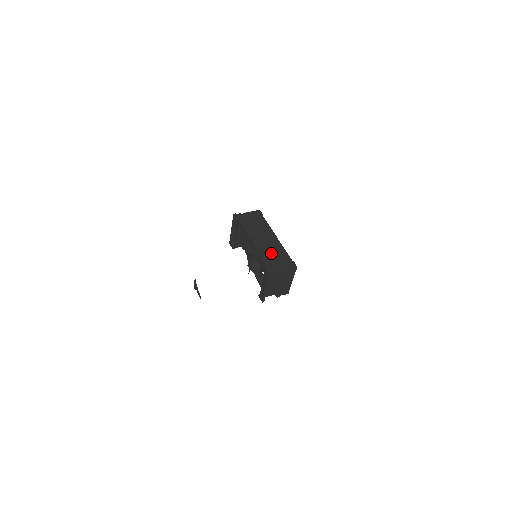
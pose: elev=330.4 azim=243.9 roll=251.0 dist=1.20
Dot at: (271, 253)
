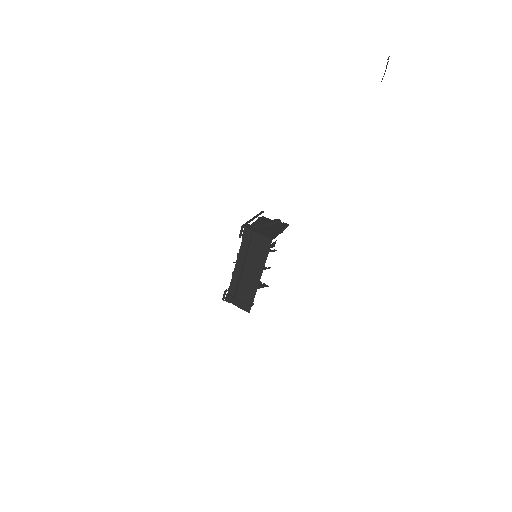
Dot at: (242, 285)
